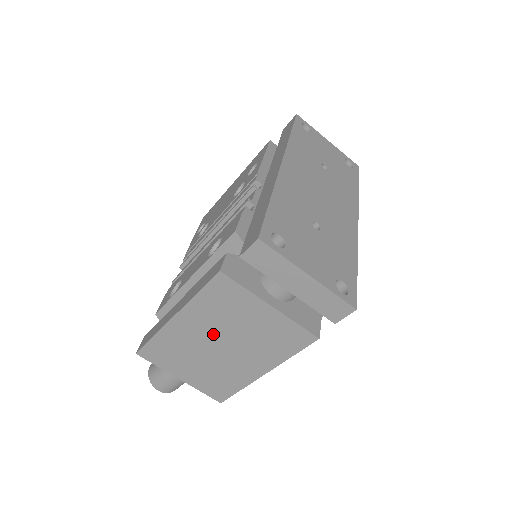
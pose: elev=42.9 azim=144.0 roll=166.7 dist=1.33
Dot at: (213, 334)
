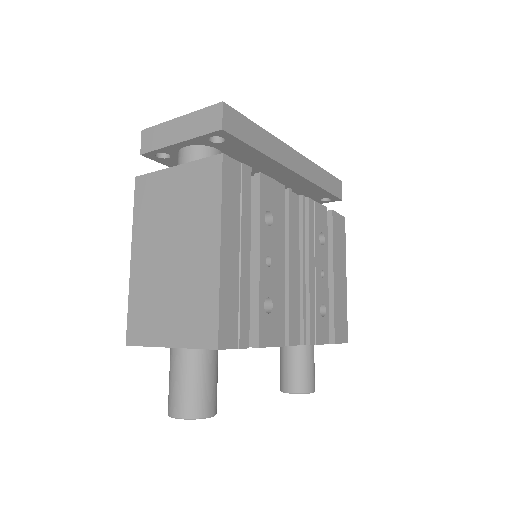
Dot at: (161, 244)
